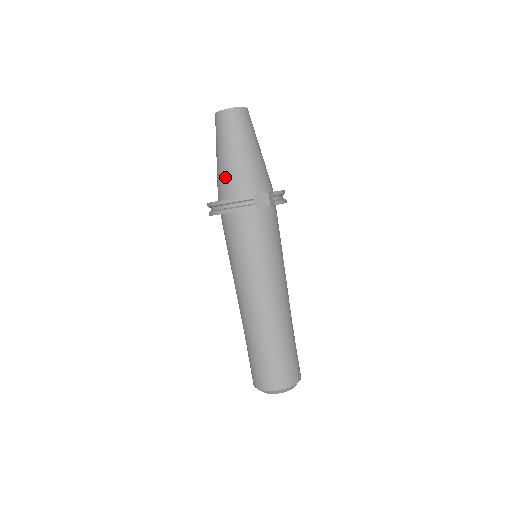
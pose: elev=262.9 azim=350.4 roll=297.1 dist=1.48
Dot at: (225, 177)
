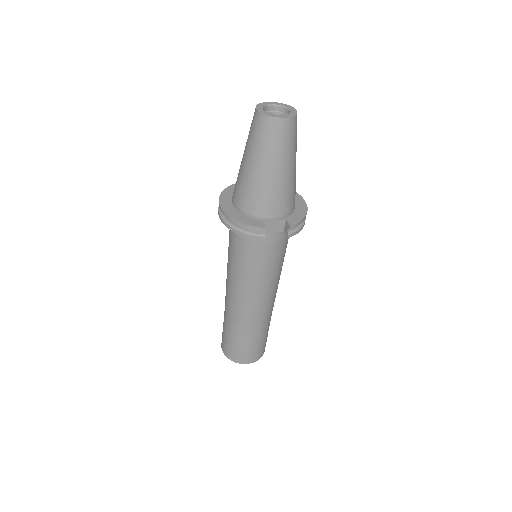
Dot at: (244, 189)
